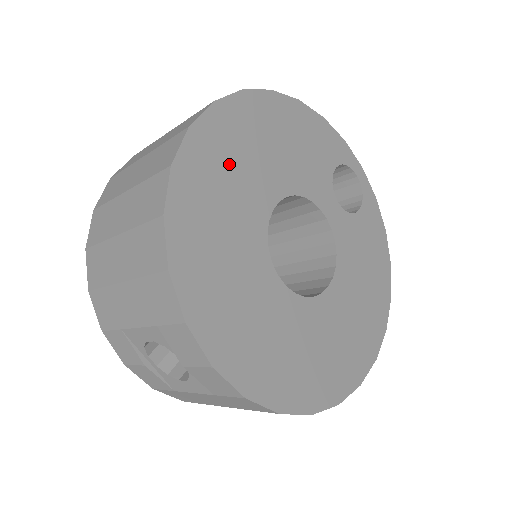
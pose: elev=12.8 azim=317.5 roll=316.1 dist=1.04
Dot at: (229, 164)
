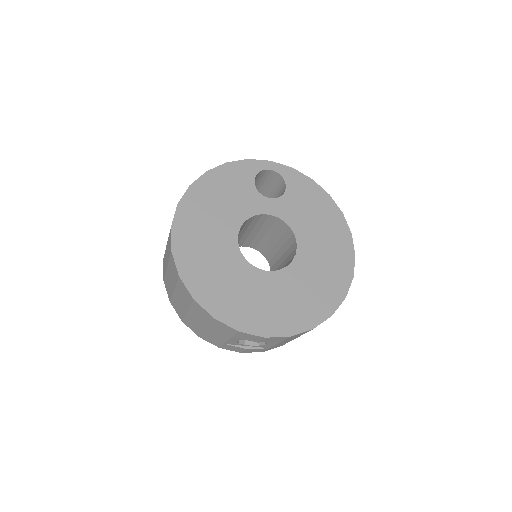
Dot at: (201, 247)
